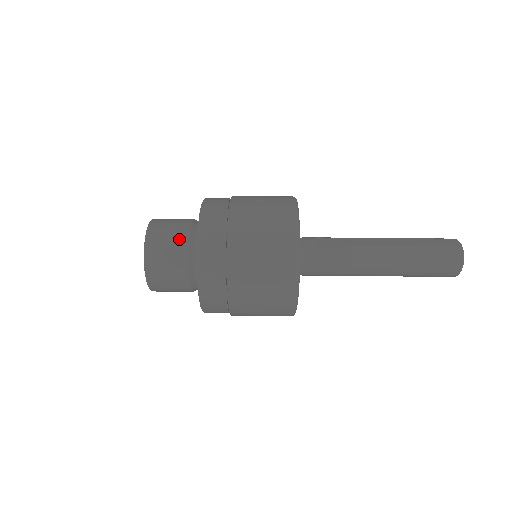
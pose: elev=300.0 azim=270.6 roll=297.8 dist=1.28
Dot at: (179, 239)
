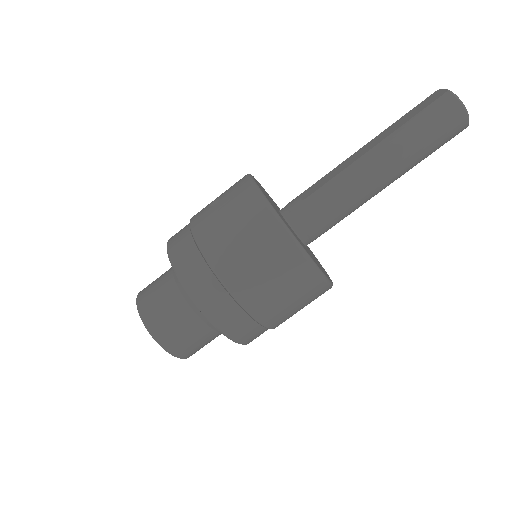
Dot at: (167, 291)
